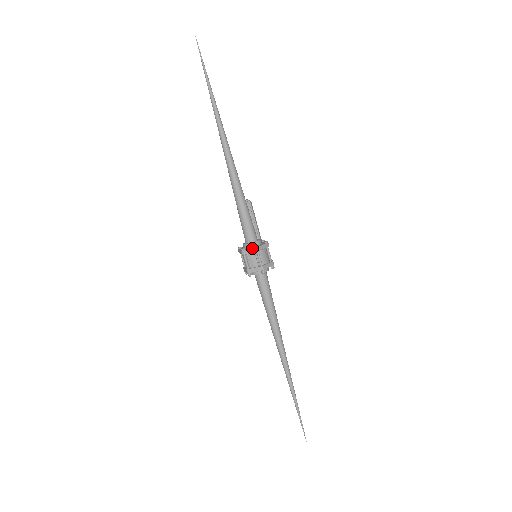
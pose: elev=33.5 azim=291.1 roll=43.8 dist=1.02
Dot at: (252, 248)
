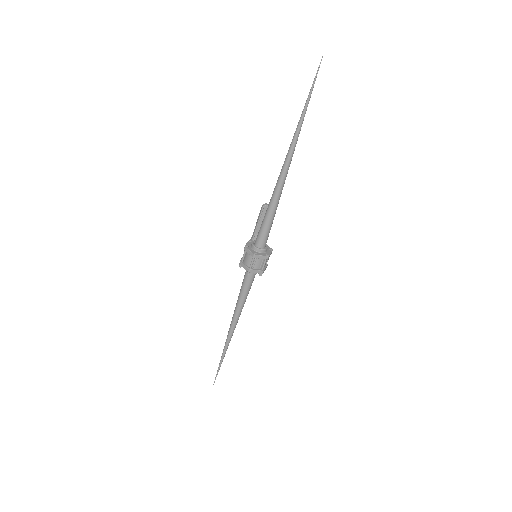
Dot at: (265, 256)
